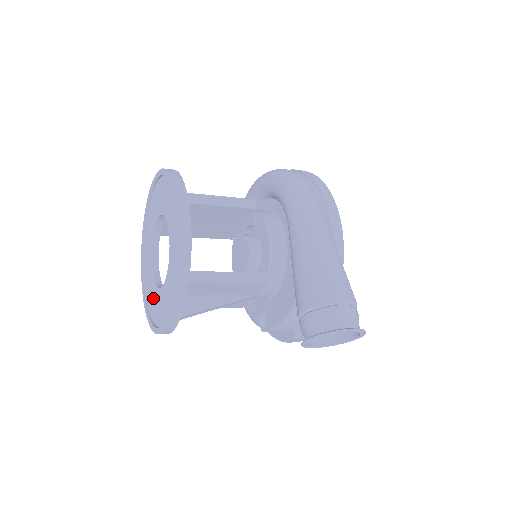
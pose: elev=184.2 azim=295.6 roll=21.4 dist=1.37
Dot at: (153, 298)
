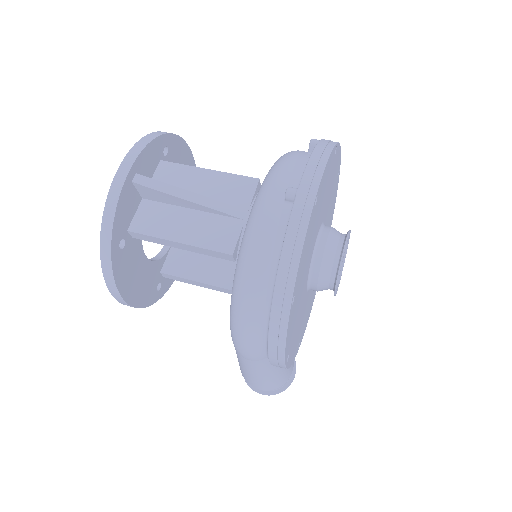
Dot at: occluded
